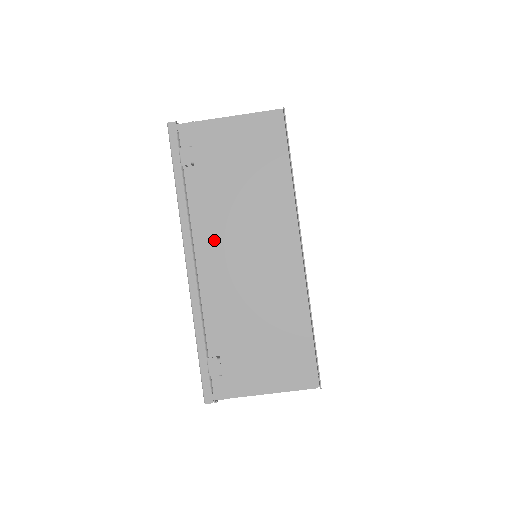
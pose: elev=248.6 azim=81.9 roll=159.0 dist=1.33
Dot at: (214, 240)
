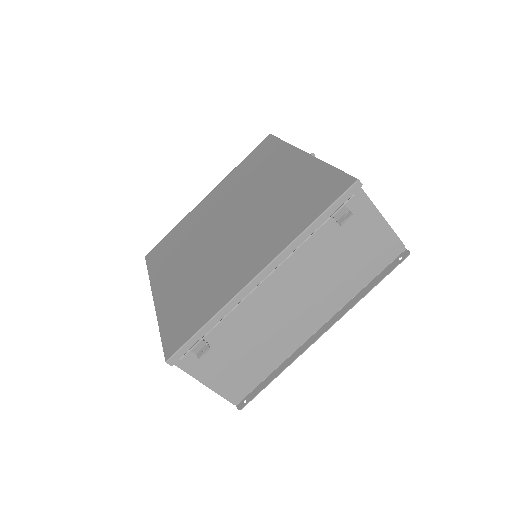
Dot at: (290, 276)
